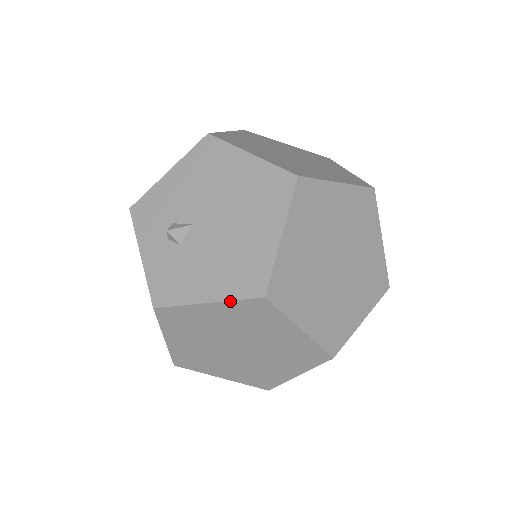
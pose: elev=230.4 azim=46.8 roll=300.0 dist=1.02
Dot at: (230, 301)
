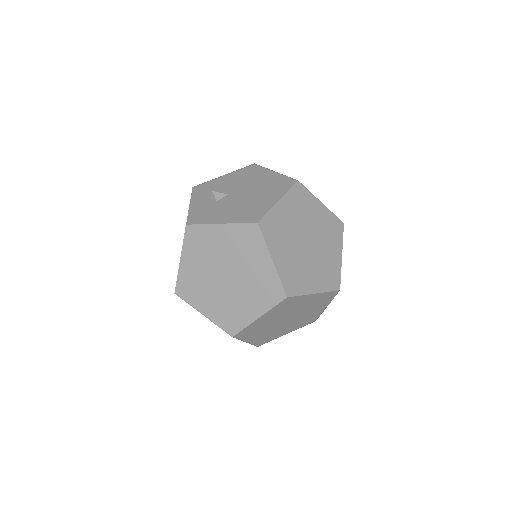
Dot at: (236, 224)
